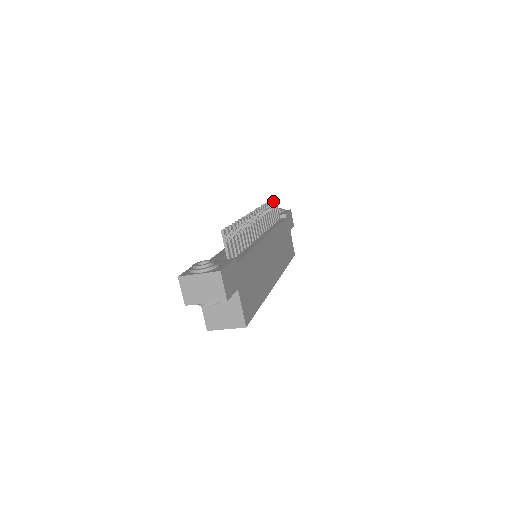
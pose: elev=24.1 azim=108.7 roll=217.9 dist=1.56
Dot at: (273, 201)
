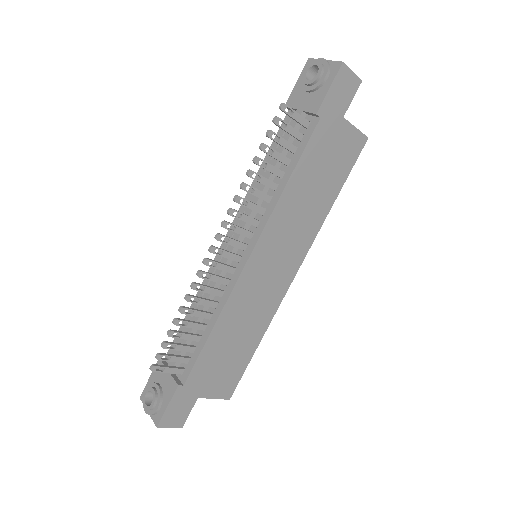
Dot at: (275, 124)
